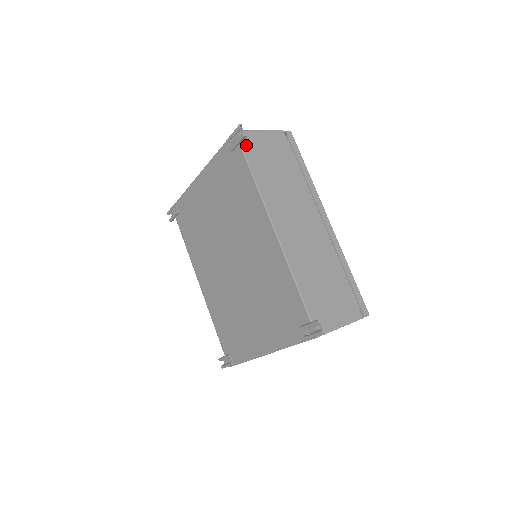
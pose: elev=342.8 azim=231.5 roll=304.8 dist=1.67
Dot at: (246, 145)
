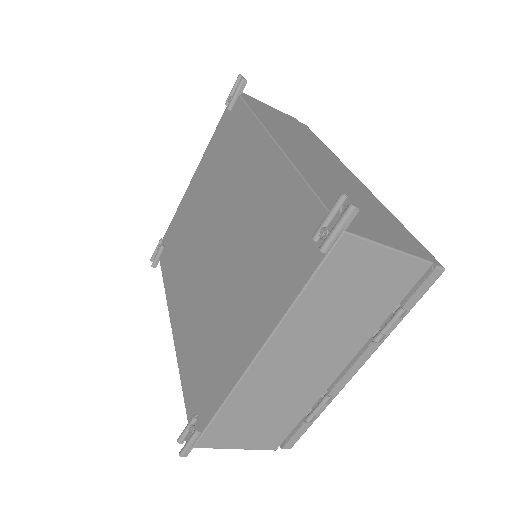
Dot at: (247, 99)
